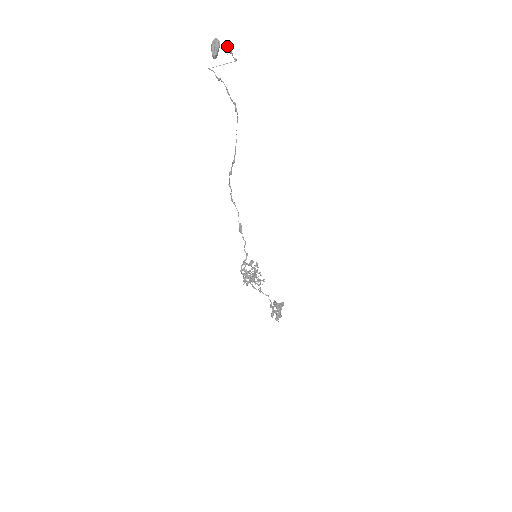
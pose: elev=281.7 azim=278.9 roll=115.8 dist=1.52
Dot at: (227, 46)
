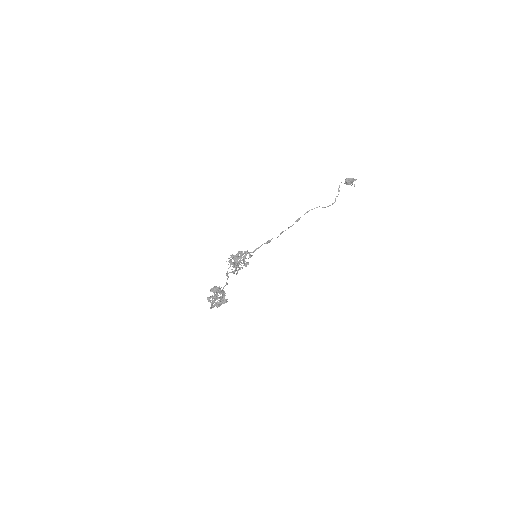
Dot at: occluded
